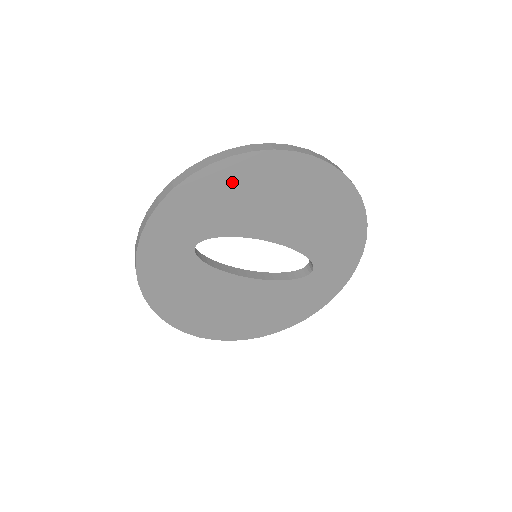
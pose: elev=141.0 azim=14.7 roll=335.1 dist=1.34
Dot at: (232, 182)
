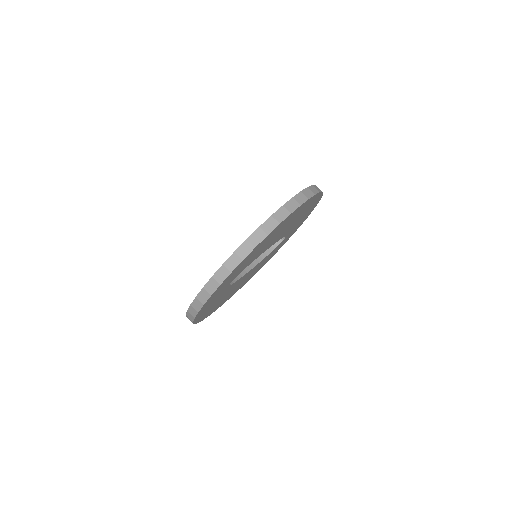
Dot at: (262, 244)
